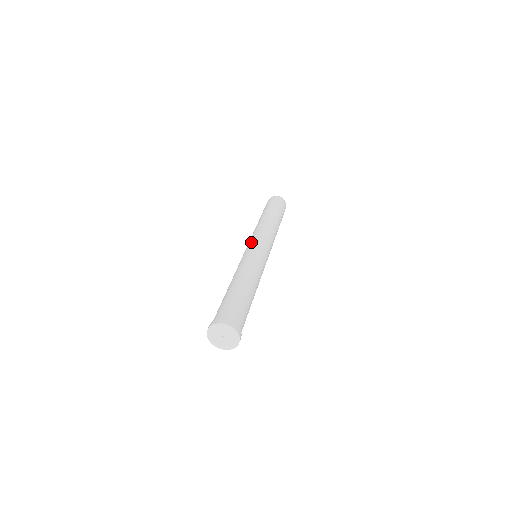
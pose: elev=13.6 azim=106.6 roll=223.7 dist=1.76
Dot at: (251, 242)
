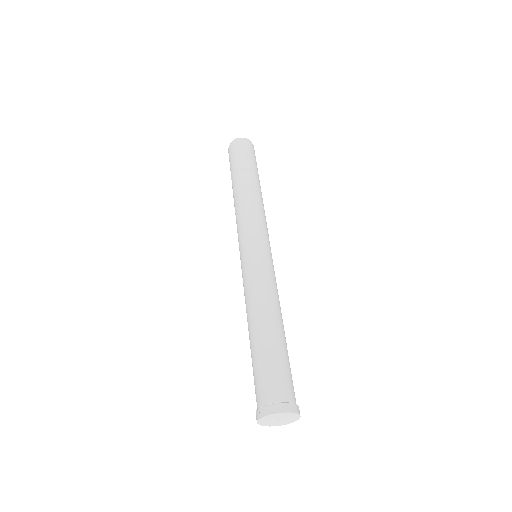
Dot at: (260, 237)
